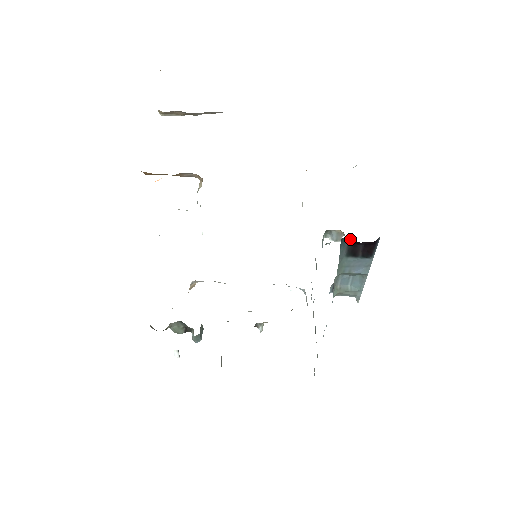
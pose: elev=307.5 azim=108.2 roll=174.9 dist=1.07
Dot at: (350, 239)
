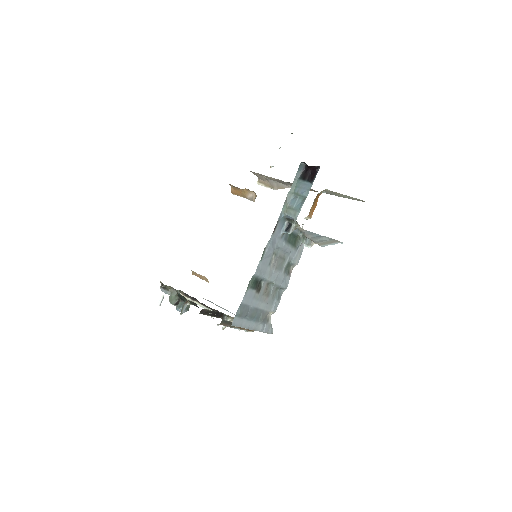
Dot at: (305, 167)
